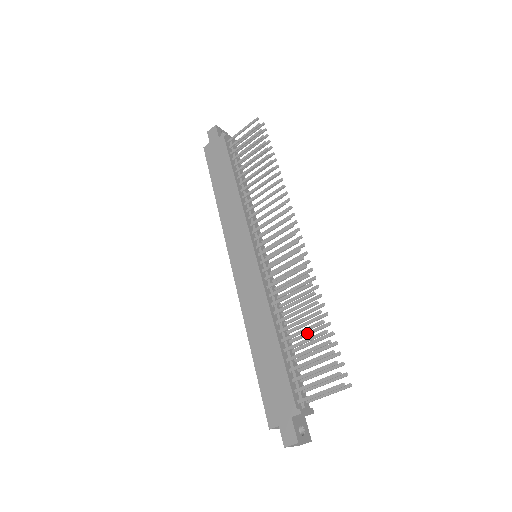
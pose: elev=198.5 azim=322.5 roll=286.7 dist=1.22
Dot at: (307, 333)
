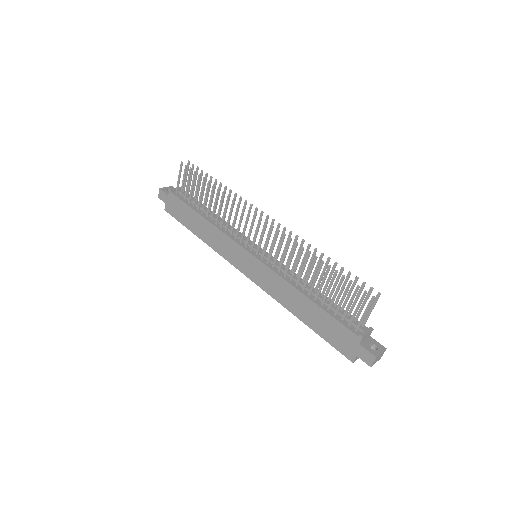
Dot at: (327, 281)
